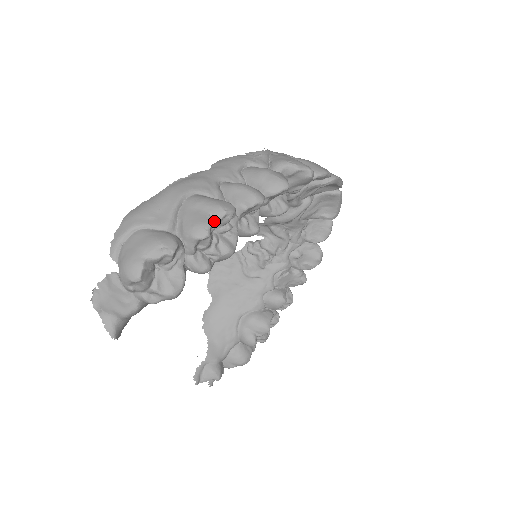
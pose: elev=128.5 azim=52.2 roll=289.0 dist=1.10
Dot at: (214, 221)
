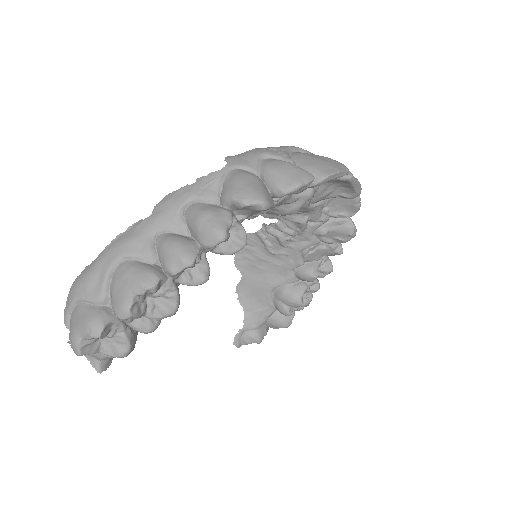
Dot at: (138, 296)
